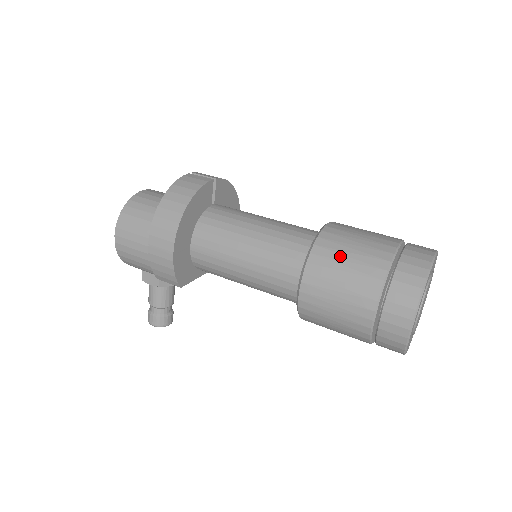
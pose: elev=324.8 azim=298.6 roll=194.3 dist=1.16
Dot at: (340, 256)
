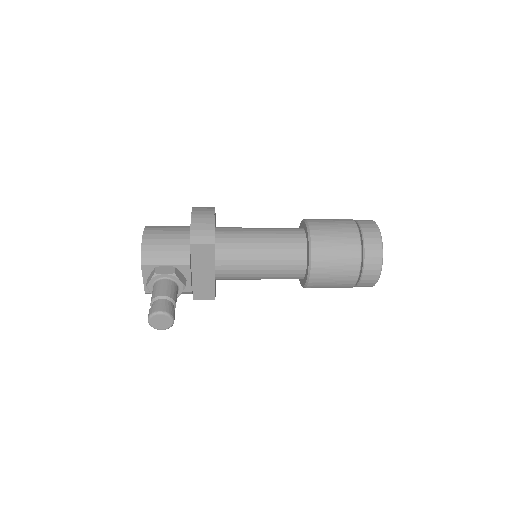
Dot at: occluded
